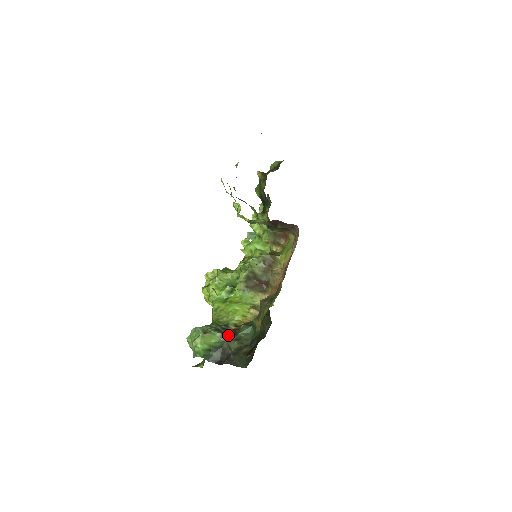
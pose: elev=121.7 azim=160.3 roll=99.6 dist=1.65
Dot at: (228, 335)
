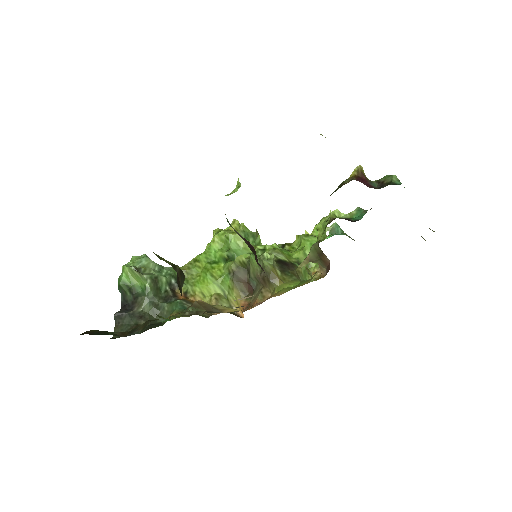
Dot at: (162, 293)
